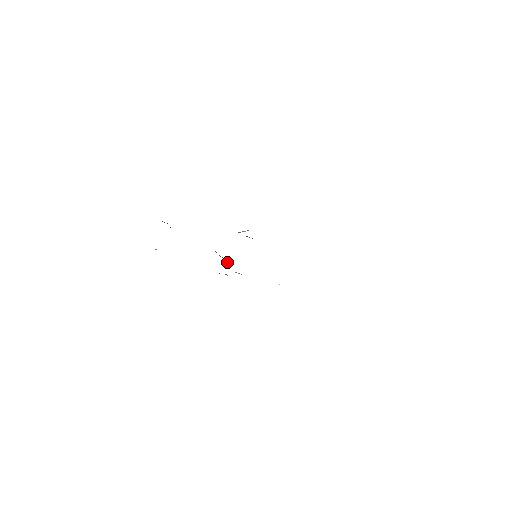
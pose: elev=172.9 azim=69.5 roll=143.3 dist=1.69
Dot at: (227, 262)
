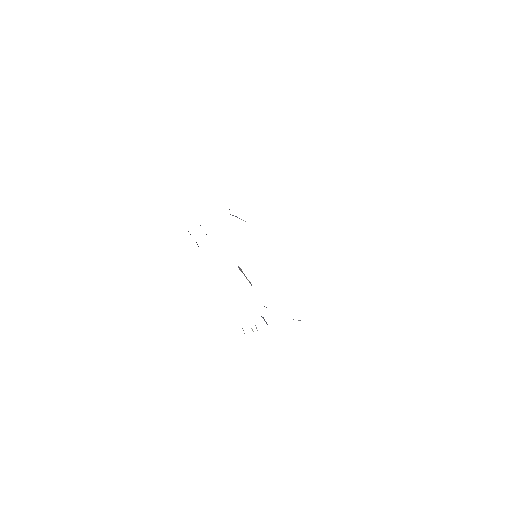
Dot at: (251, 285)
